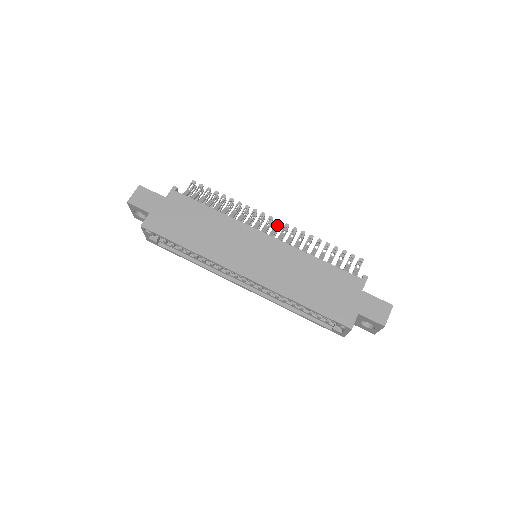
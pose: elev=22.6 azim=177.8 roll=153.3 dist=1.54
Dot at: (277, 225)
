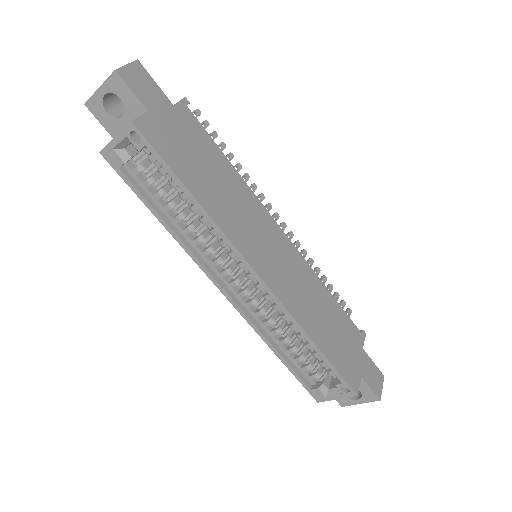
Dot at: occluded
